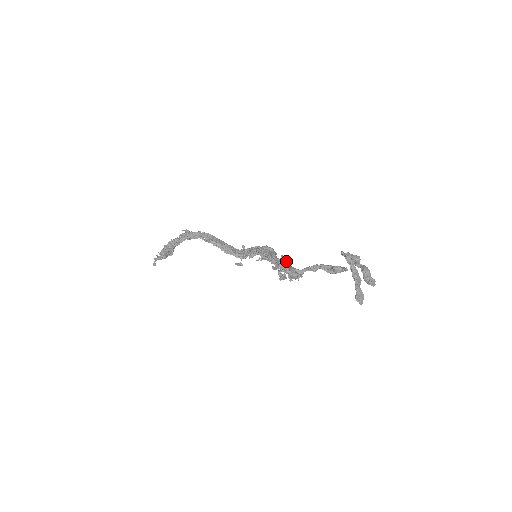
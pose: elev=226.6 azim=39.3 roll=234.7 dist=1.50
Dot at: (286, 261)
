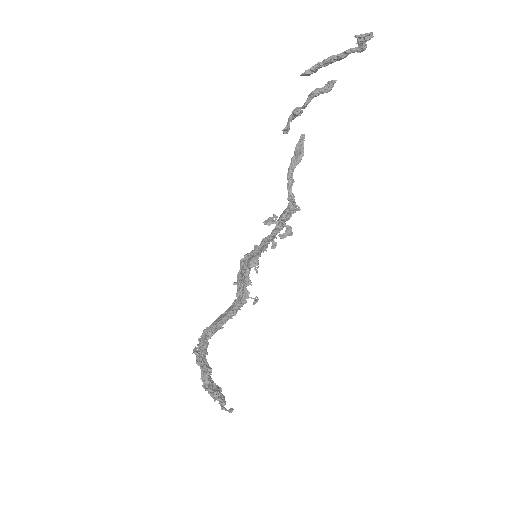
Dot at: (273, 215)
